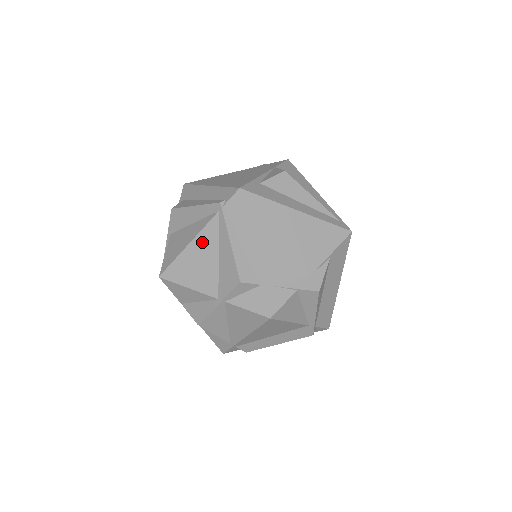
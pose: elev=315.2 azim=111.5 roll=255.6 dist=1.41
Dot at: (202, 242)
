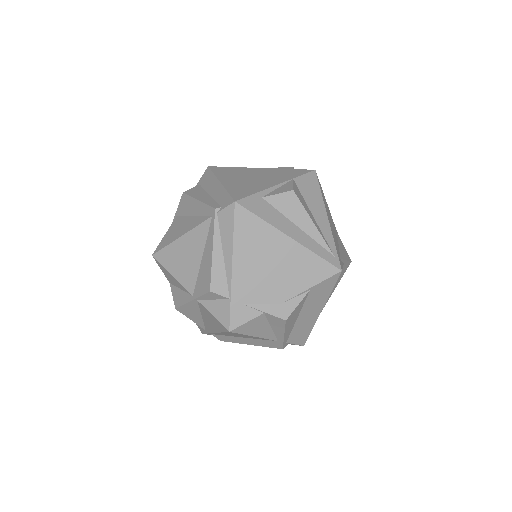
Dot at: (192, 239)
